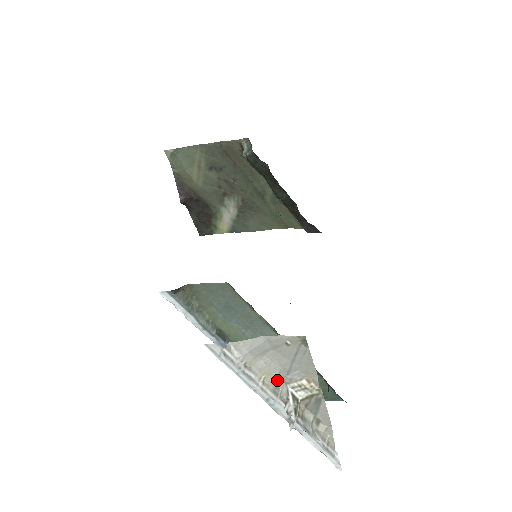
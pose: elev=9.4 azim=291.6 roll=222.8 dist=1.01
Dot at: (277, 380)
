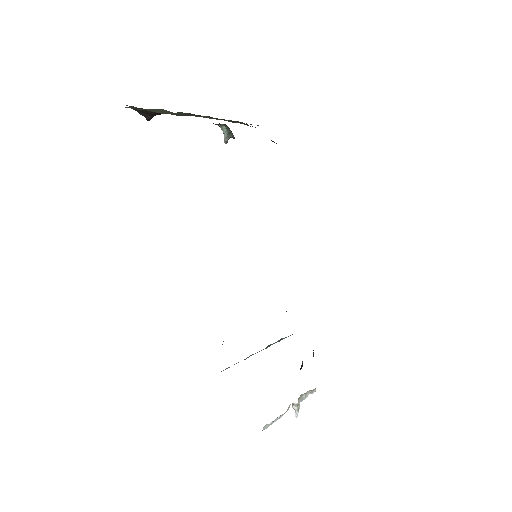
Dot at: occluded
